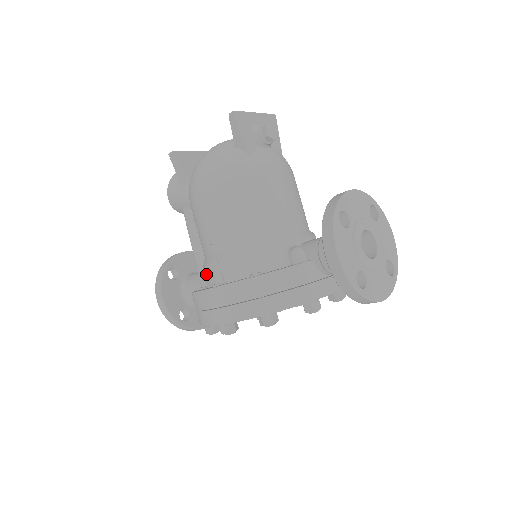
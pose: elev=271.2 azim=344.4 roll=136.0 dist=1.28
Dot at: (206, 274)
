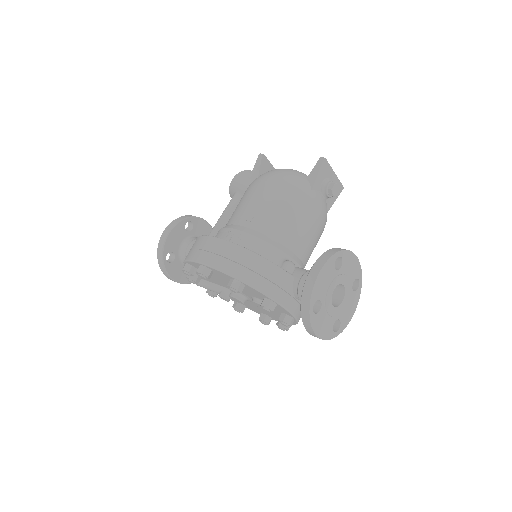
Dot at: (218, 234)
